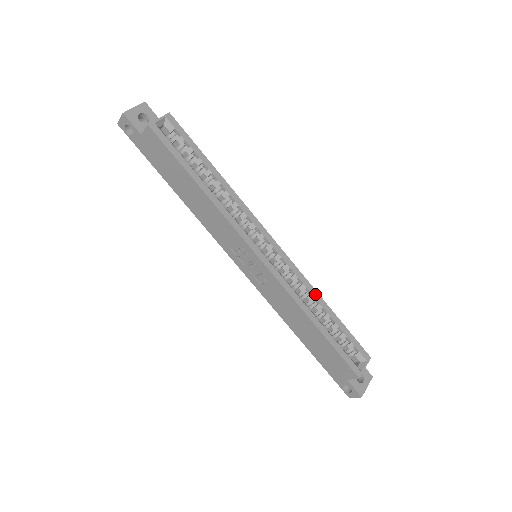
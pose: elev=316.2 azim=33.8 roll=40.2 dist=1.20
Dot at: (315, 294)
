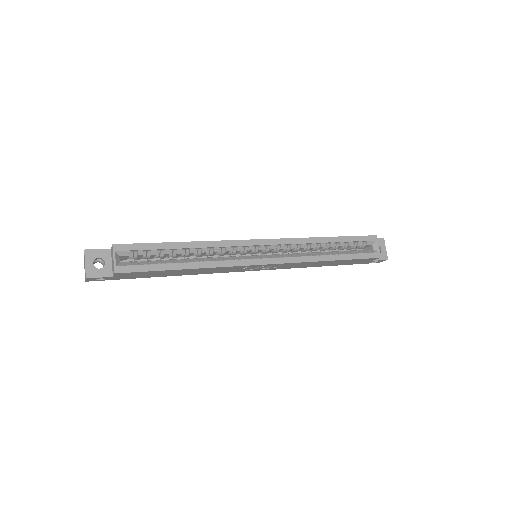
Dot at: (314, 241)
